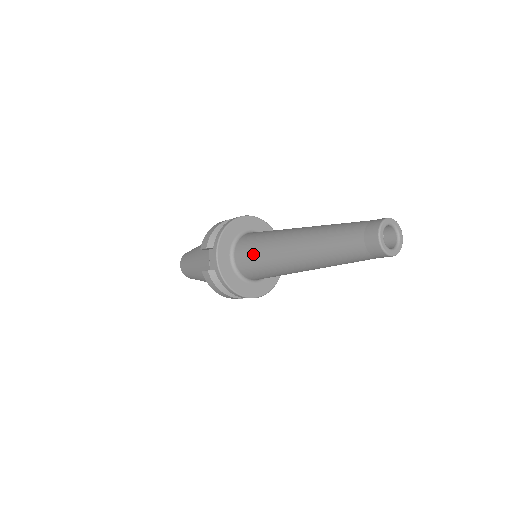
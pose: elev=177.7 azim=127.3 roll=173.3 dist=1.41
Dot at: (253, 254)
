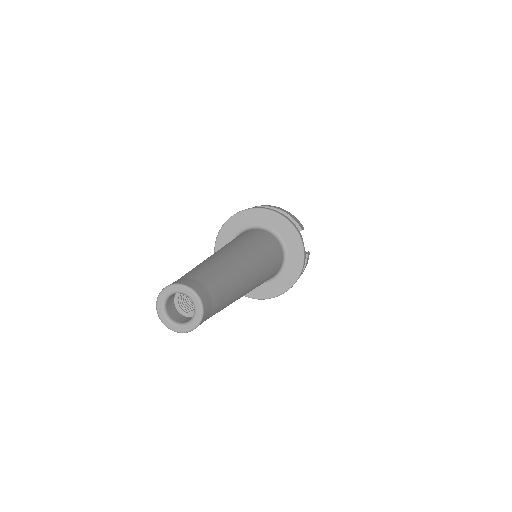
Dot at: occluded
